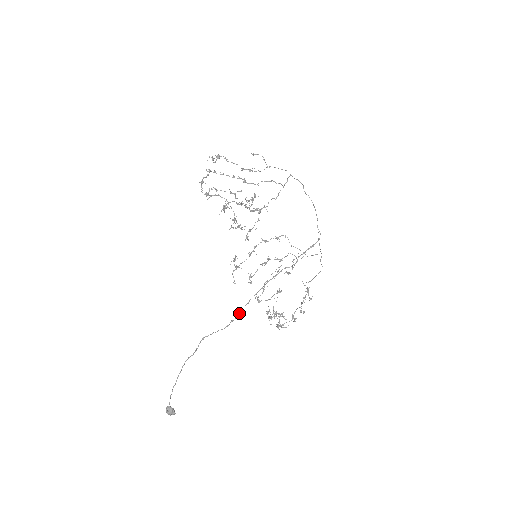
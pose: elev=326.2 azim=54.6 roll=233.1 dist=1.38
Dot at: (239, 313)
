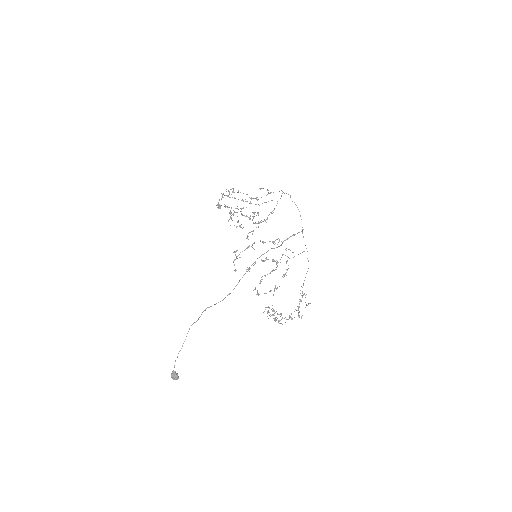
Dot at: occluded
